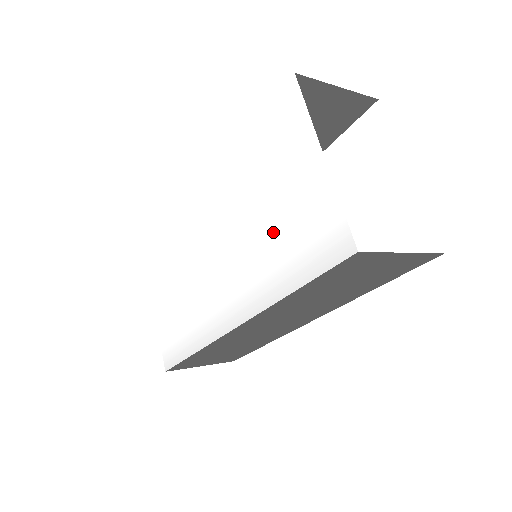
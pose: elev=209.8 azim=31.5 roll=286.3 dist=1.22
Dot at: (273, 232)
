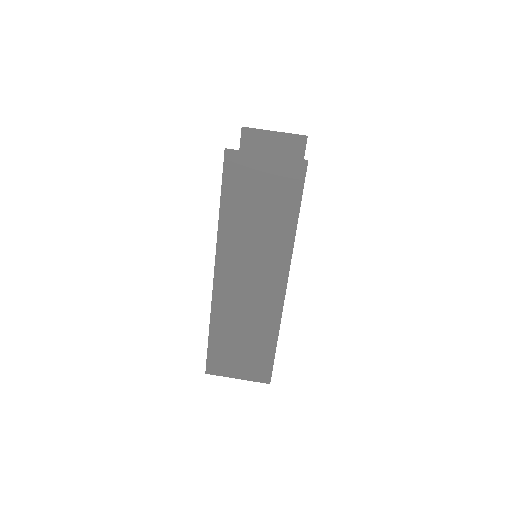
Dot at: occluded
